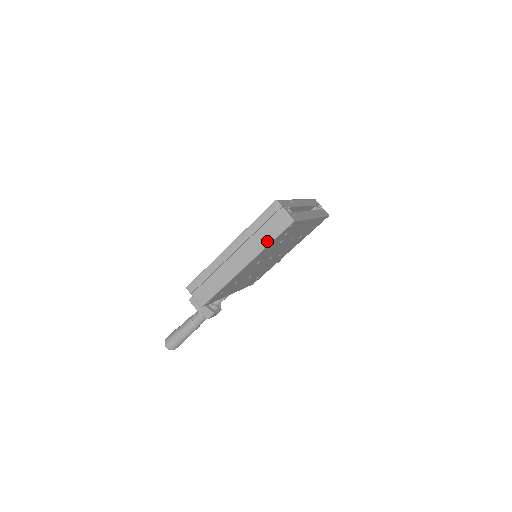
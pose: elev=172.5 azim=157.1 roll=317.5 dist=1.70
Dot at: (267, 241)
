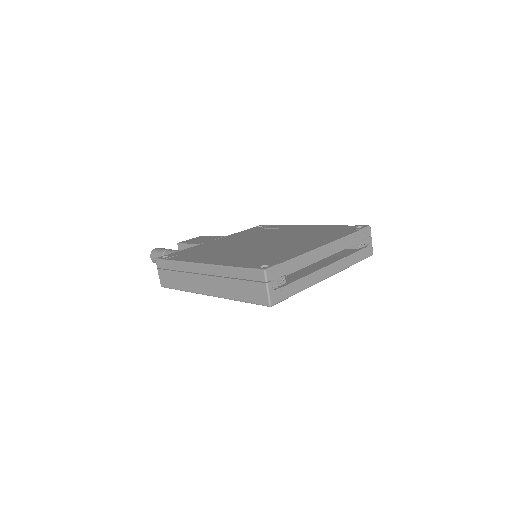
Dot at: (237, 297)
